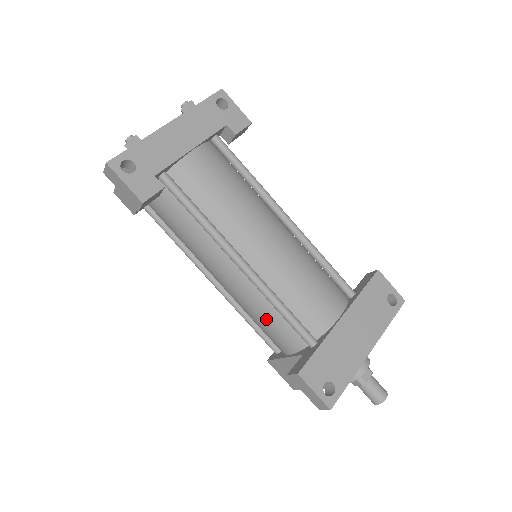
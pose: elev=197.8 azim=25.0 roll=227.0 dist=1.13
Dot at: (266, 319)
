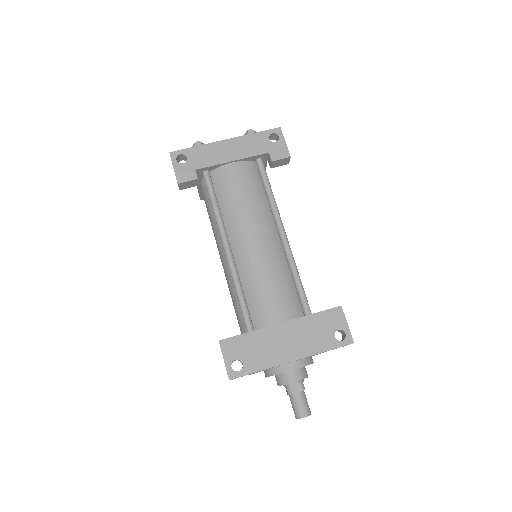
Dot at: (234, 301)
